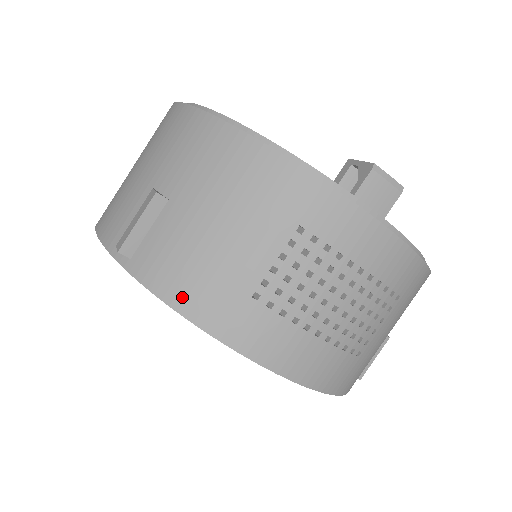
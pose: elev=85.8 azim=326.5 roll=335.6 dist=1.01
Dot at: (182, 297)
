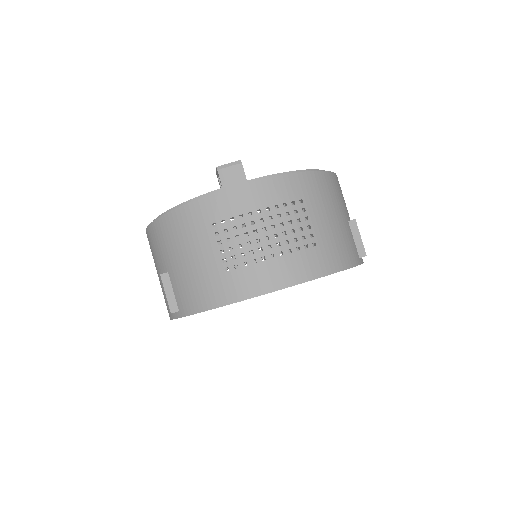
Dot at: (204, 302)
